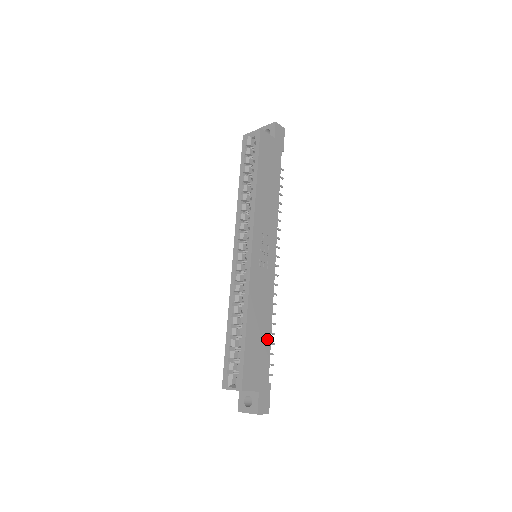
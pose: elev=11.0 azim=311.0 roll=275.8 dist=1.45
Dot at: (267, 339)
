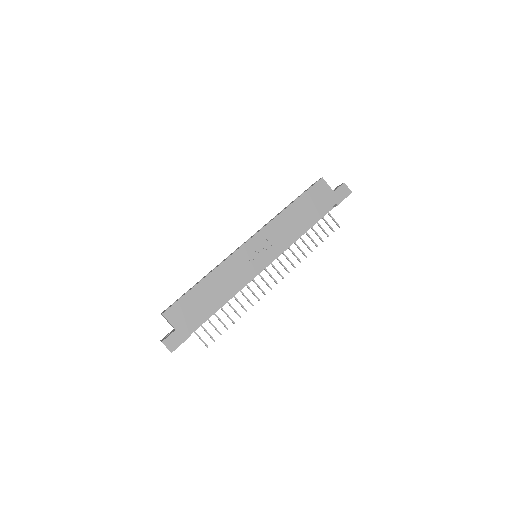
Dot at: (212, 306)
